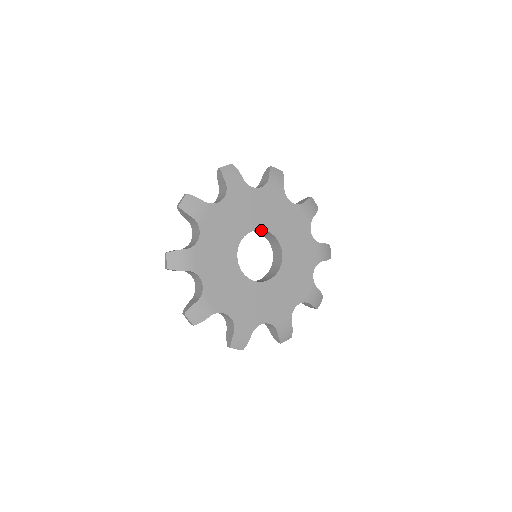
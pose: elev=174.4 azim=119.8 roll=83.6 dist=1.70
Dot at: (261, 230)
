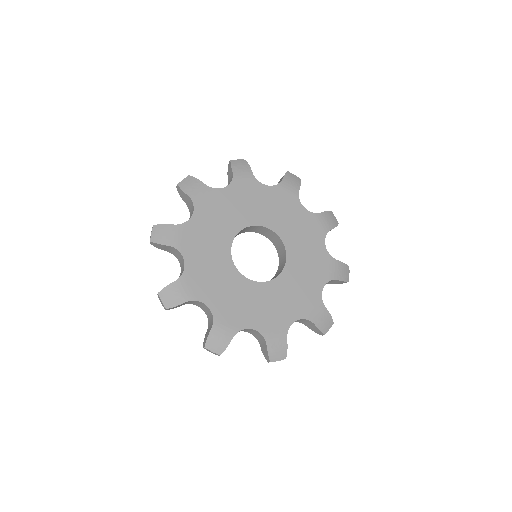
Dot at: (265, 229)
